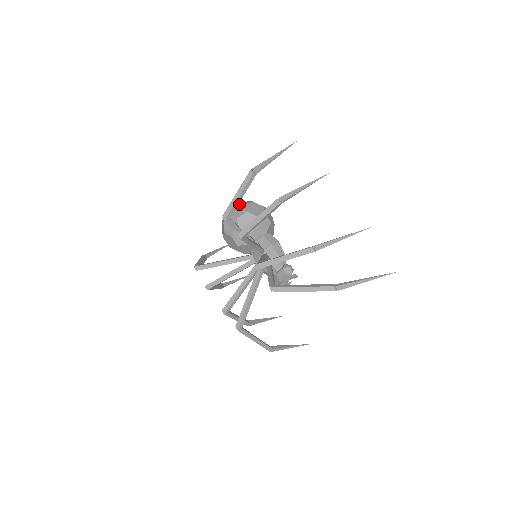
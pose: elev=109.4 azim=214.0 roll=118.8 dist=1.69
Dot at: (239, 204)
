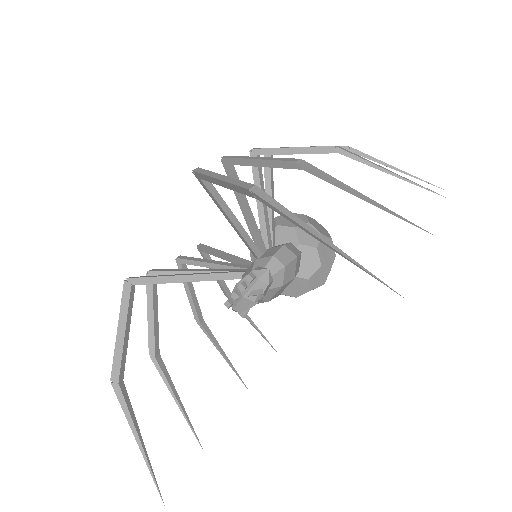
Dot at: occluded
